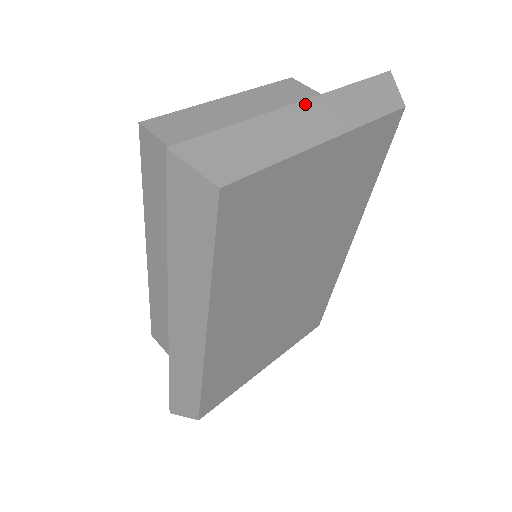
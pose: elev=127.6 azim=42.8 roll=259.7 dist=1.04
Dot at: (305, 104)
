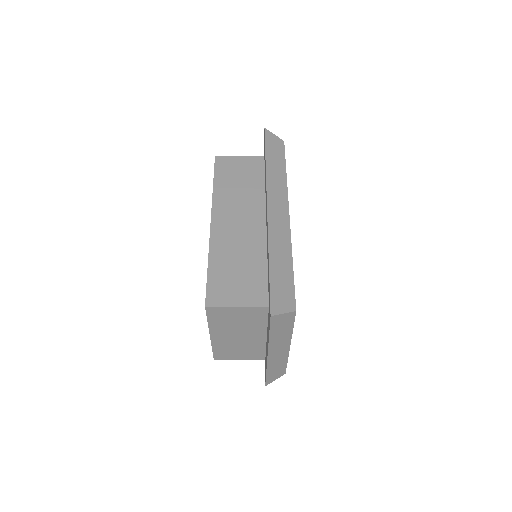
Dot at: occluded
